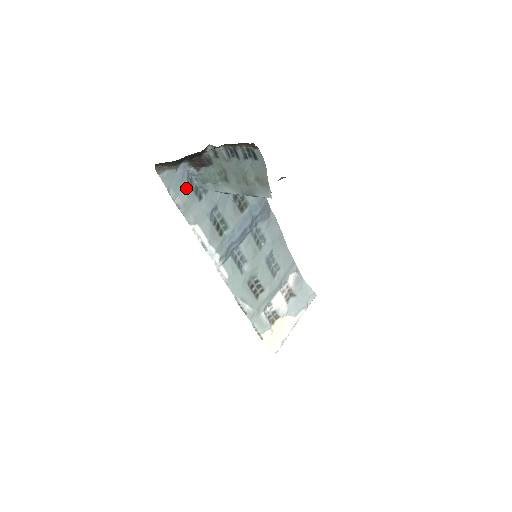
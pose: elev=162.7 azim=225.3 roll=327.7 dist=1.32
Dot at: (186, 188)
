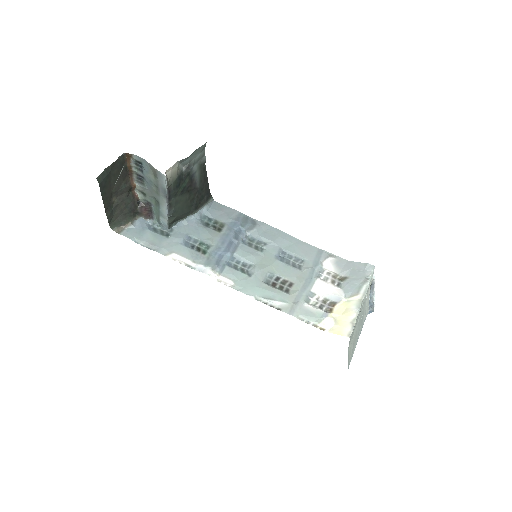
Dot at: (150, 234)
